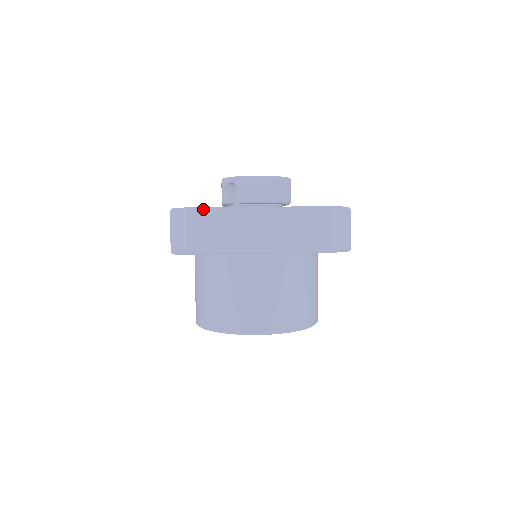
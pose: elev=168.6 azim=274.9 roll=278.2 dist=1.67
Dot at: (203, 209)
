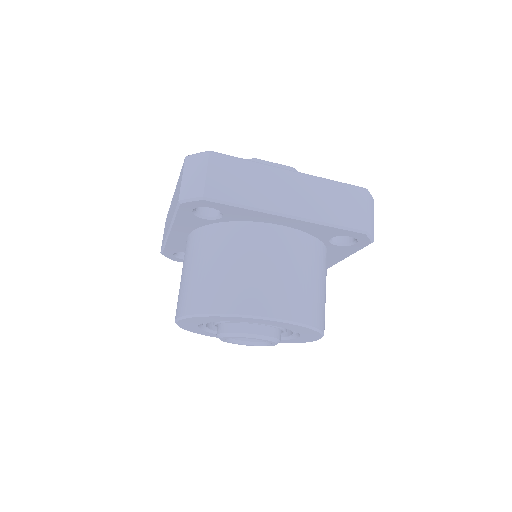
Dot at: (228, 156)
